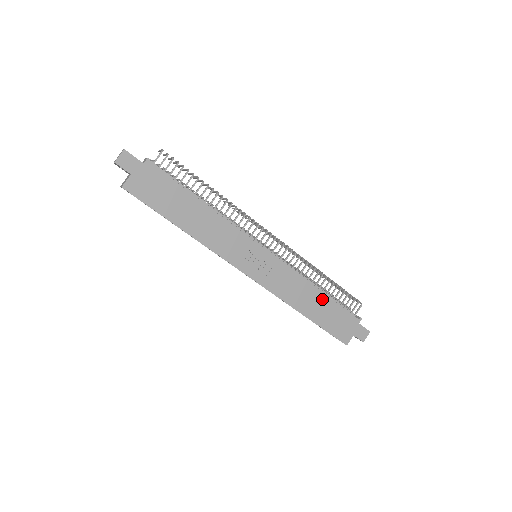
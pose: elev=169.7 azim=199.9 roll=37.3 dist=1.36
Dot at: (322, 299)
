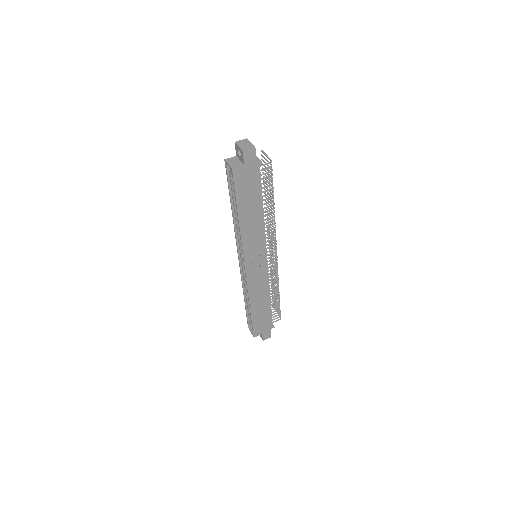
Dot at: (267, 305)
